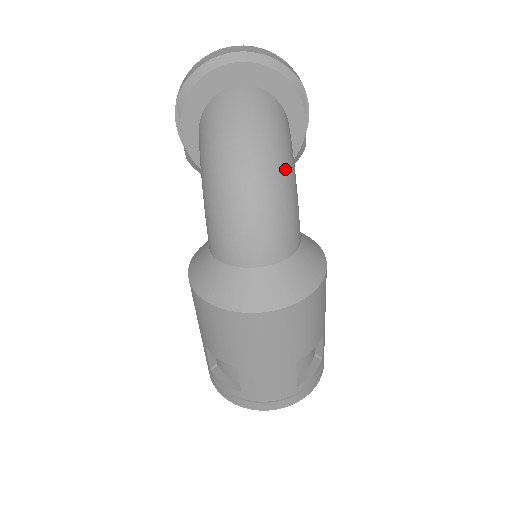
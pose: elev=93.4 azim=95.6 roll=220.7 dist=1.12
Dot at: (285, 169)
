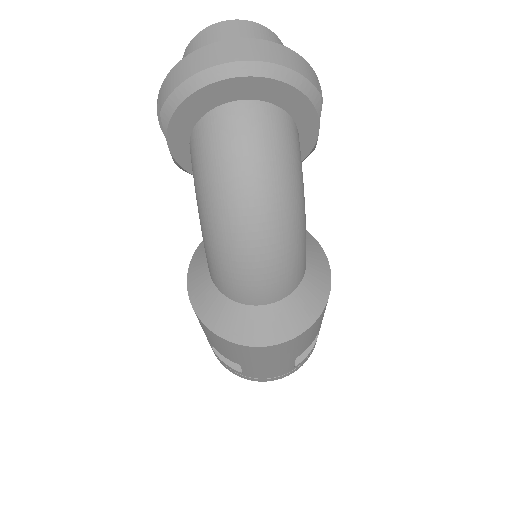
Dot at: (295, 209)
